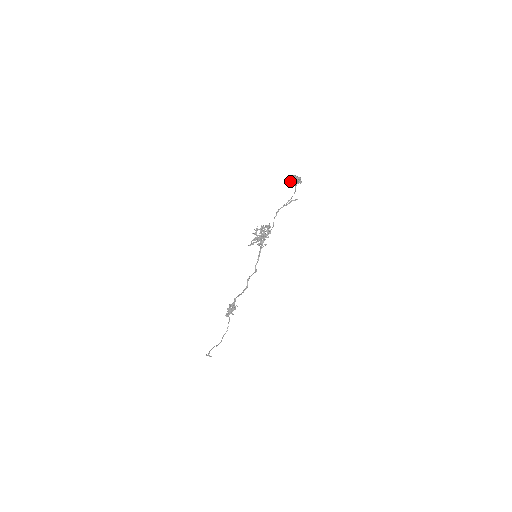
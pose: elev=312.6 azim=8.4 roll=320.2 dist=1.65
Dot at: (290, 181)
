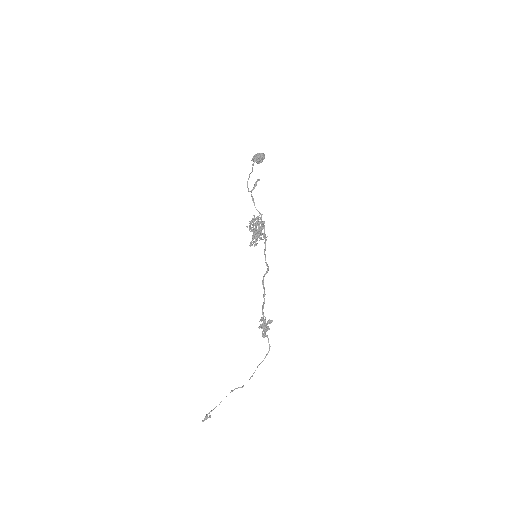
Dot at: (260, 160)
